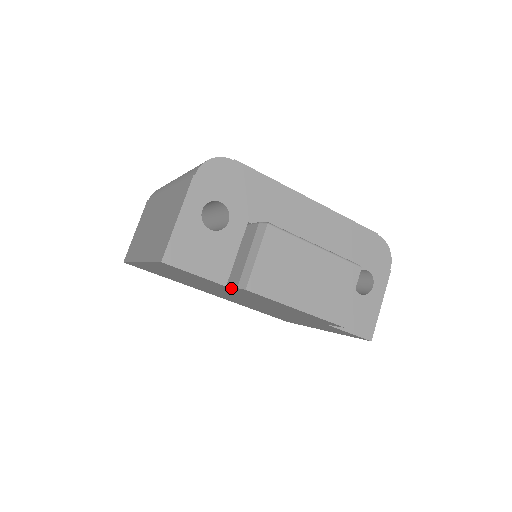
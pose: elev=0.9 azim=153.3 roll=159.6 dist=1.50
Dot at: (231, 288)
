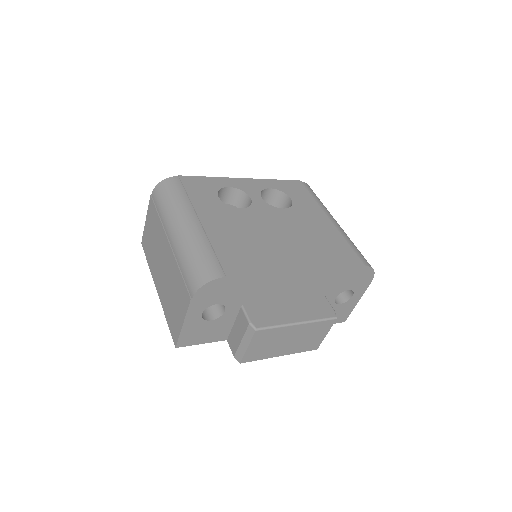
Dot at: occluded
